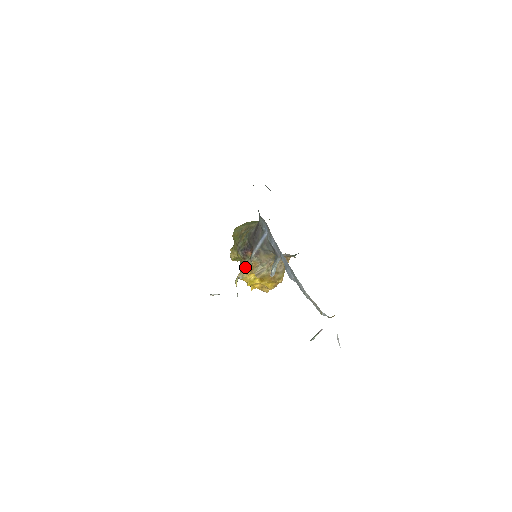
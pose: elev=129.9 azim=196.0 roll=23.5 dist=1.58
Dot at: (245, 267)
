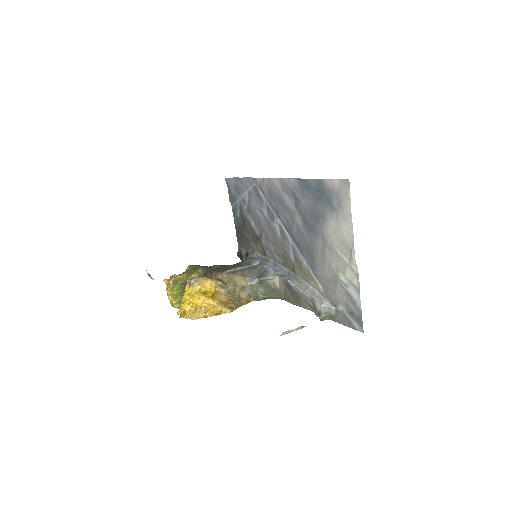
Dot at: (206, 276)
